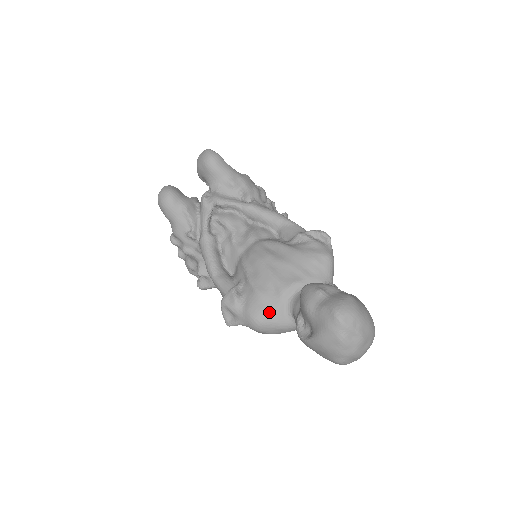
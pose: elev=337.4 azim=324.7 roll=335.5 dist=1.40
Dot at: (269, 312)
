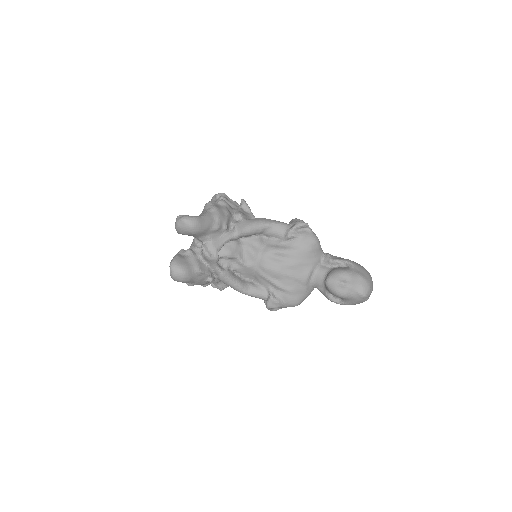
Dot at: (302, 296)
